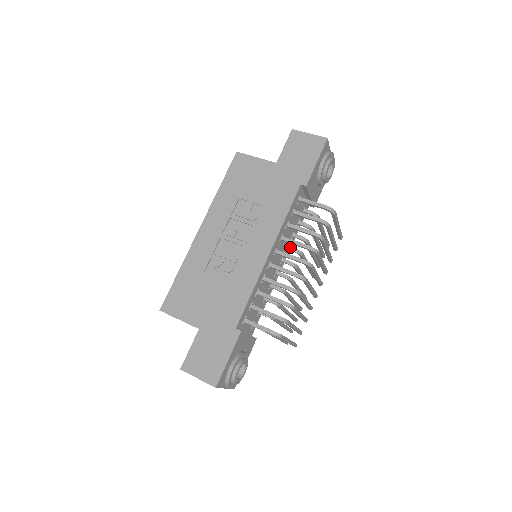
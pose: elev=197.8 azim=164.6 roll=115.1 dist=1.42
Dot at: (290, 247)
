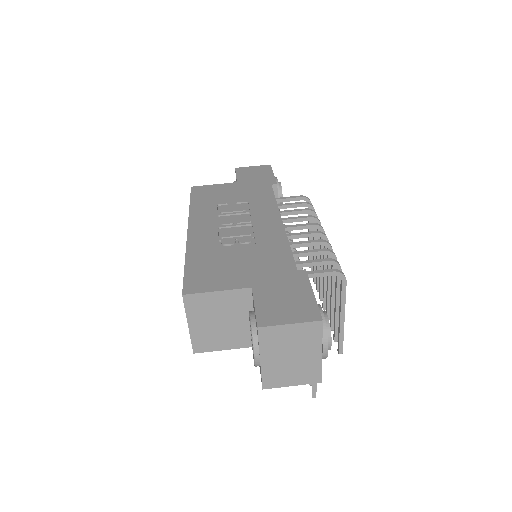
Dot at: occluded
